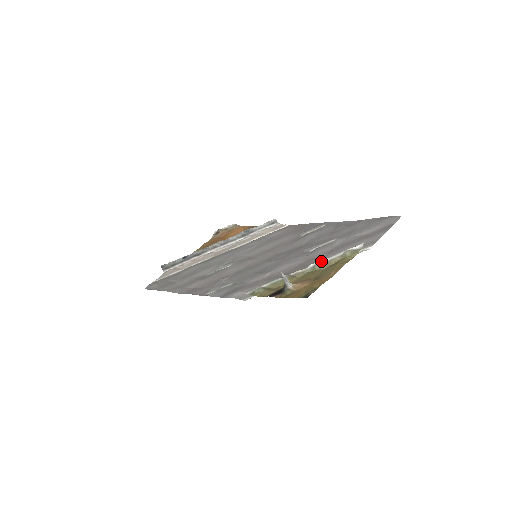
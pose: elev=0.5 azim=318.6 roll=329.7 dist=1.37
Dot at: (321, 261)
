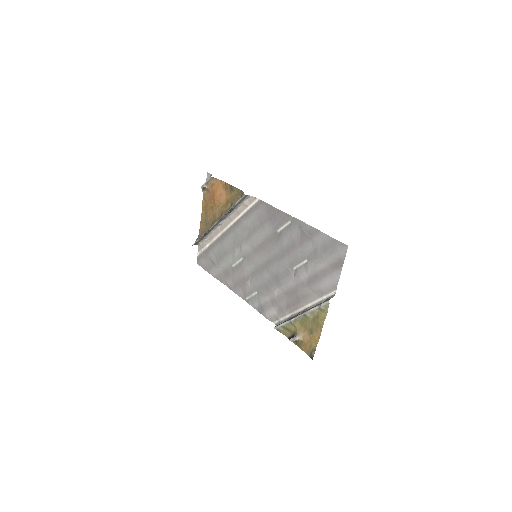
Dot at: (307, 313)
